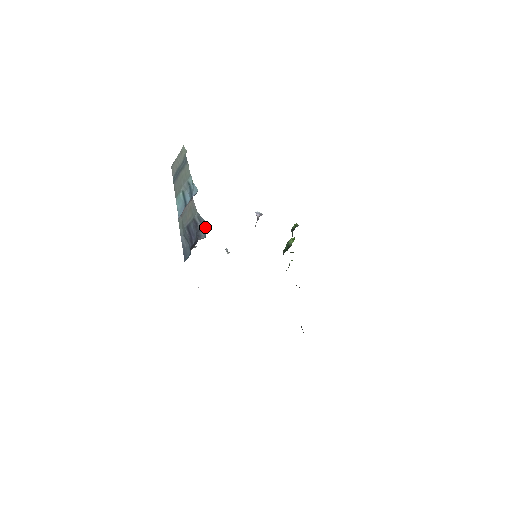
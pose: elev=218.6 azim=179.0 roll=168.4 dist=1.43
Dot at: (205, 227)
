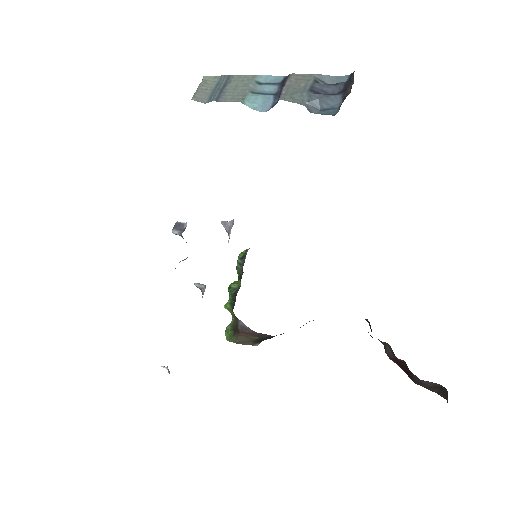
Dot at: (334, 83)
